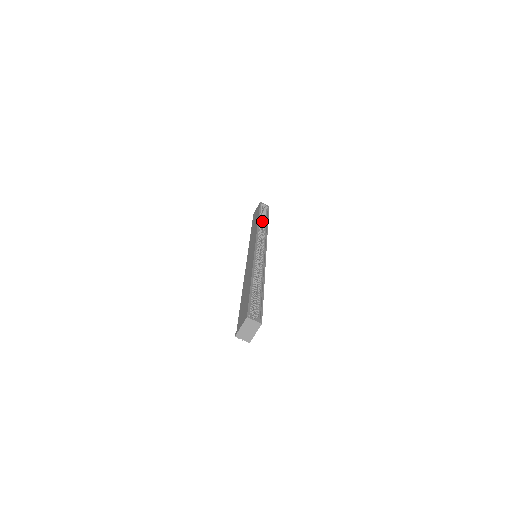
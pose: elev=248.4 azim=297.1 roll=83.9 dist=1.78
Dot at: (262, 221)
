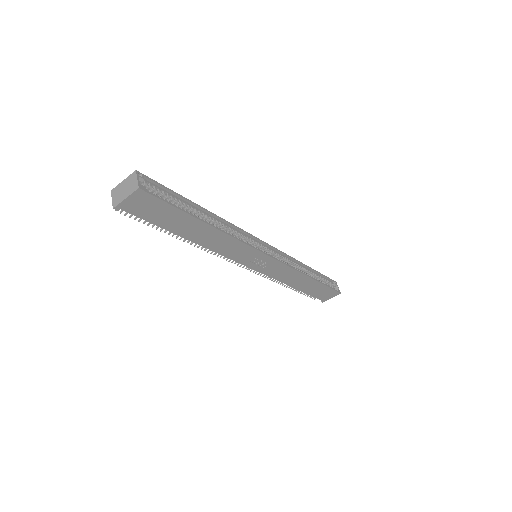
Dot at: occluded
